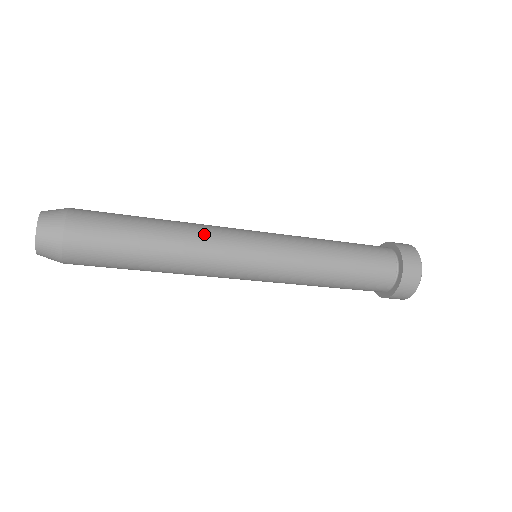
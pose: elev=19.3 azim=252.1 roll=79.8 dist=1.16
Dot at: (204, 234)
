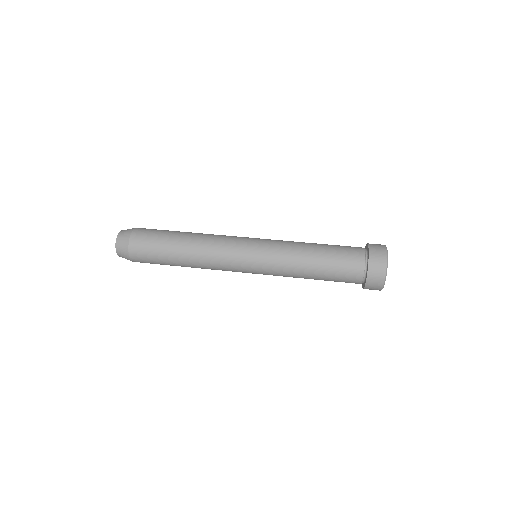
Dot at: (211, 257)
